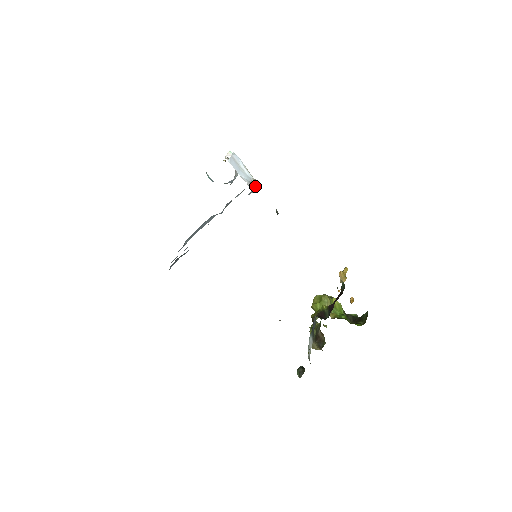
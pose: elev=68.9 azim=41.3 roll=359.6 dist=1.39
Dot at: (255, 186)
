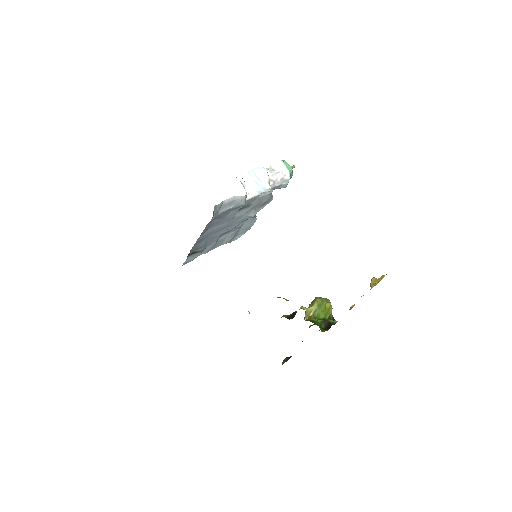
Dot at: (242, 199)
